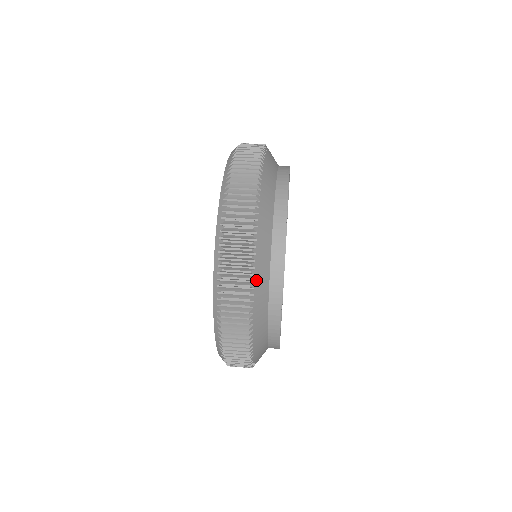
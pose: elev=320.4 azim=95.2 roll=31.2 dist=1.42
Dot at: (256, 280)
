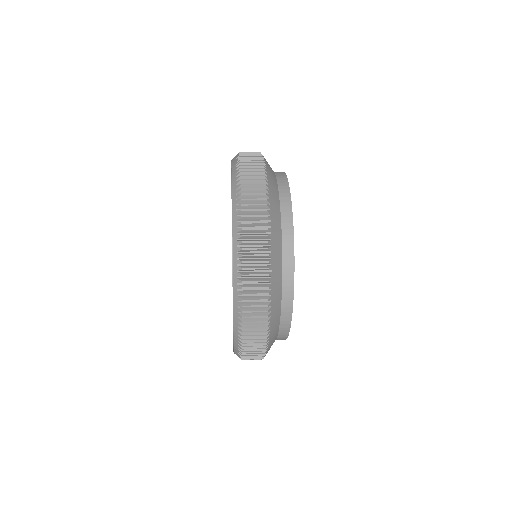
Dot at: (271, 327)
